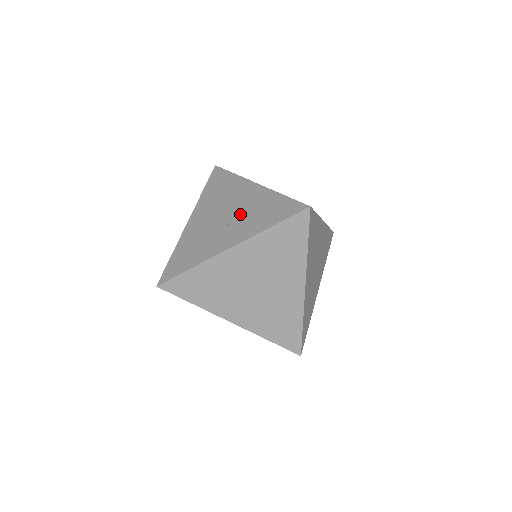
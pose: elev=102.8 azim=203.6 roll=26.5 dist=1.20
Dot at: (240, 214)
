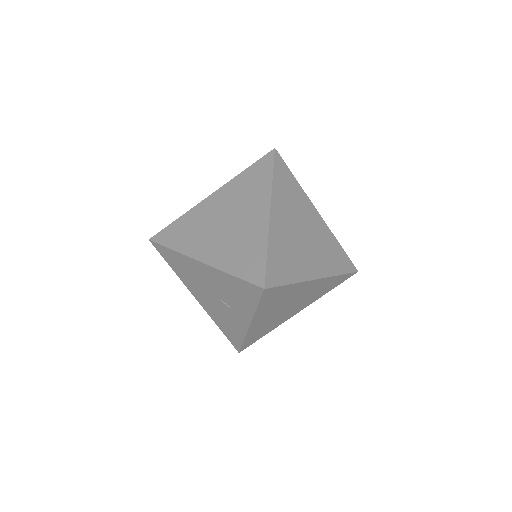
Dot at: (223, 295)
